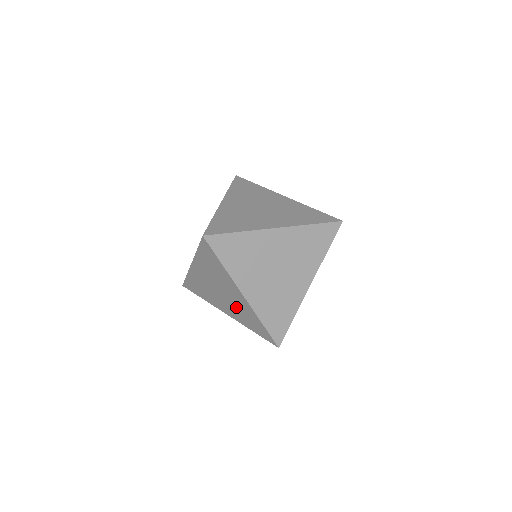
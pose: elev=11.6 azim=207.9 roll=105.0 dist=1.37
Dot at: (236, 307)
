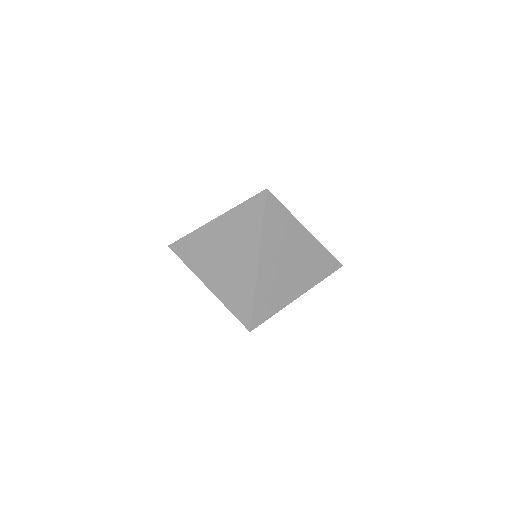
Dot at: (236, 238)
